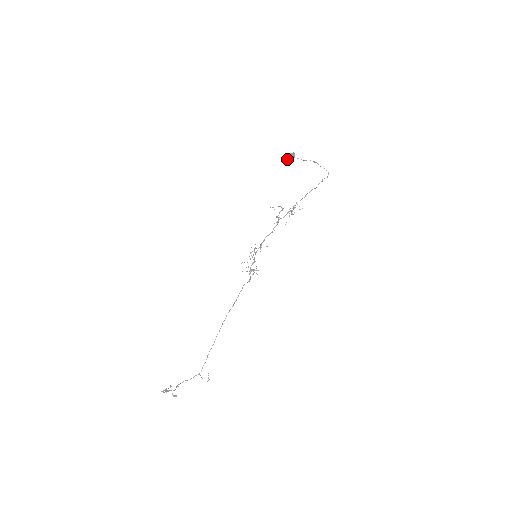
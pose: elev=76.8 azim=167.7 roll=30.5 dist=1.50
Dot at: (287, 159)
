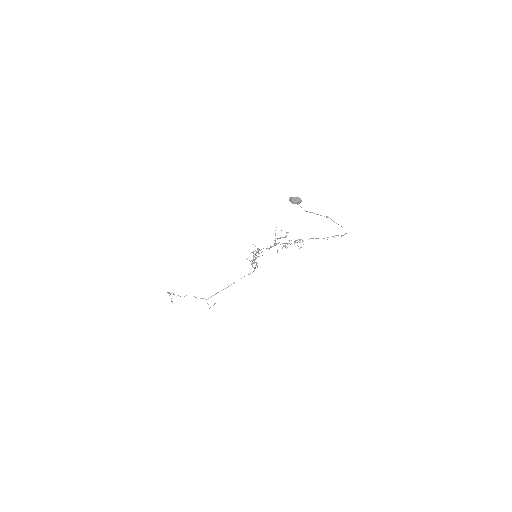
Dot at: (291, 202)
